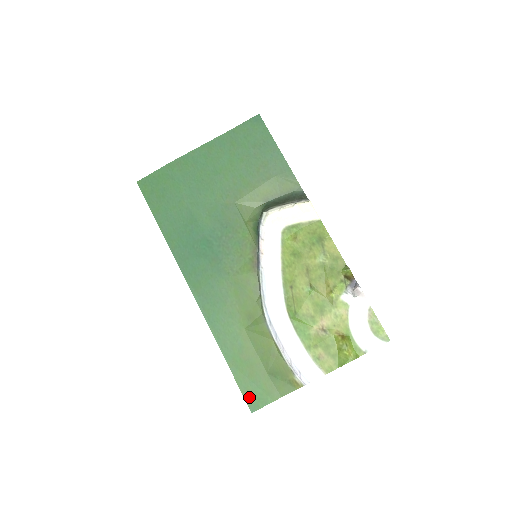
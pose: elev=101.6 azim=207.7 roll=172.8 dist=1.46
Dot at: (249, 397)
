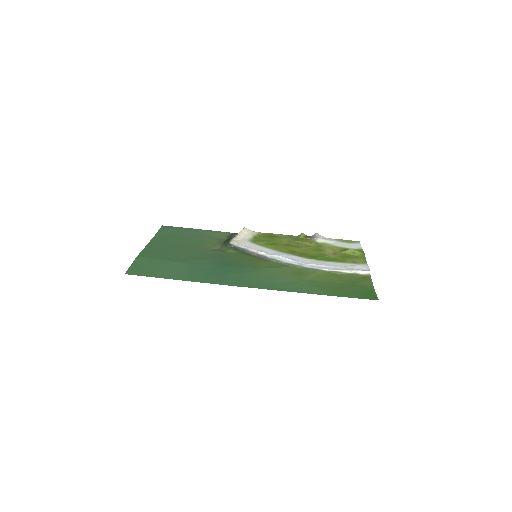
Dot at: (364, 297)
